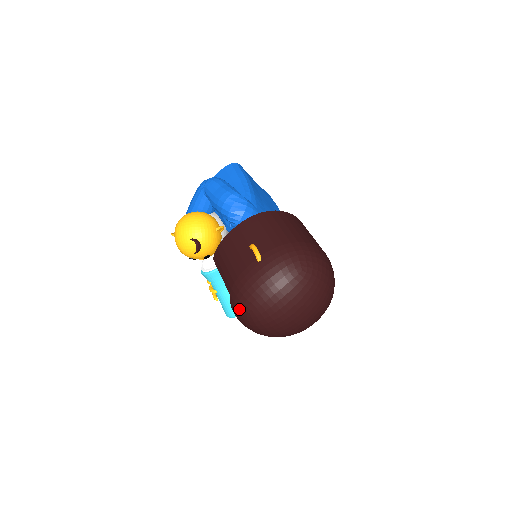
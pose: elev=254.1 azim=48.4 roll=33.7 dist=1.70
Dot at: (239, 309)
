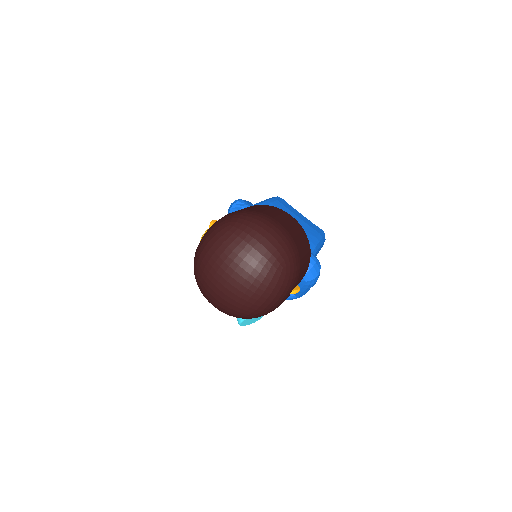
Dot at: occluded
